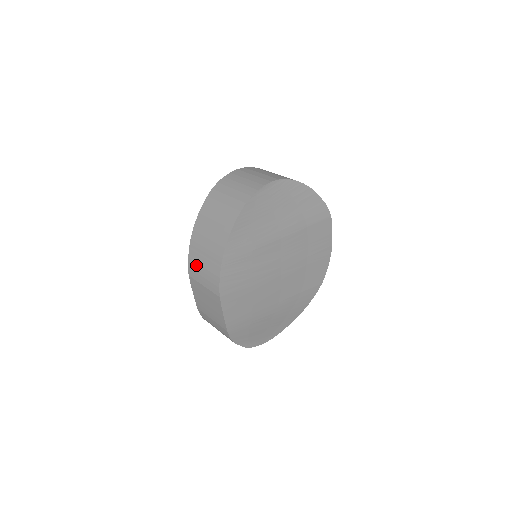
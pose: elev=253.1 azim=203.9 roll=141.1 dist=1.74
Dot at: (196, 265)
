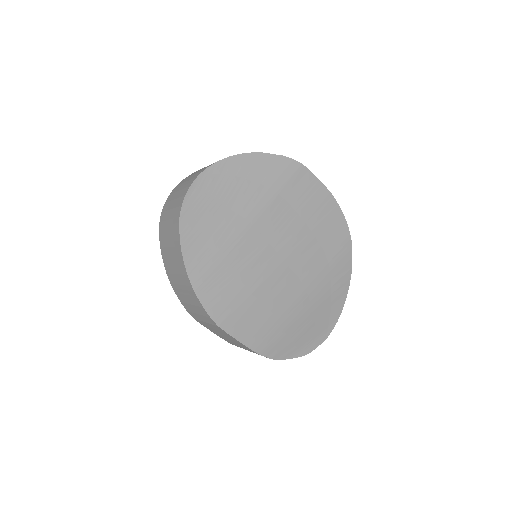
Dot at: (187, 306)
